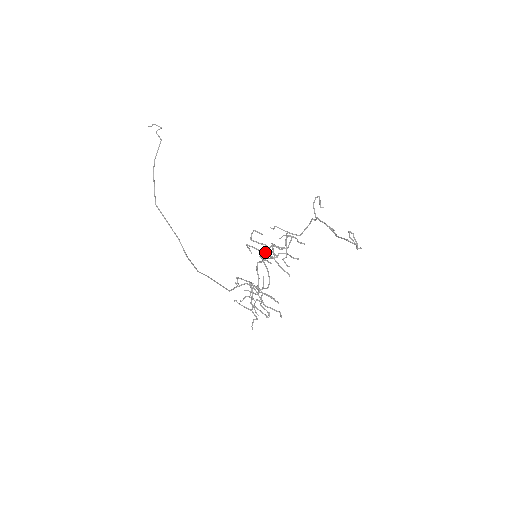
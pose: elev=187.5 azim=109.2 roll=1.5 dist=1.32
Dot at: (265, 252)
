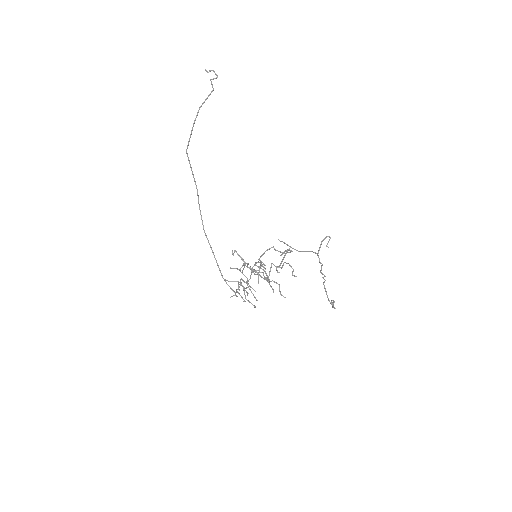
Dot at: (262, 277)
